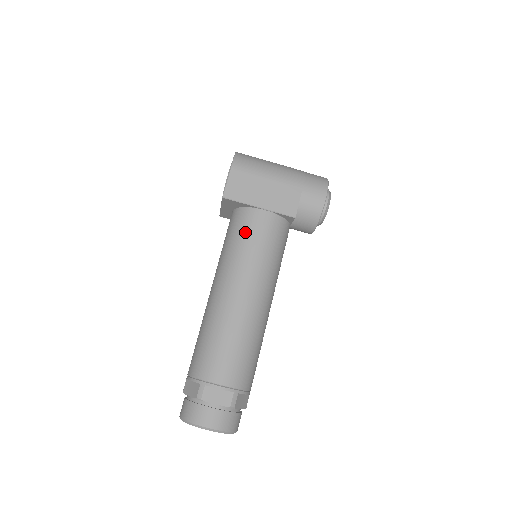
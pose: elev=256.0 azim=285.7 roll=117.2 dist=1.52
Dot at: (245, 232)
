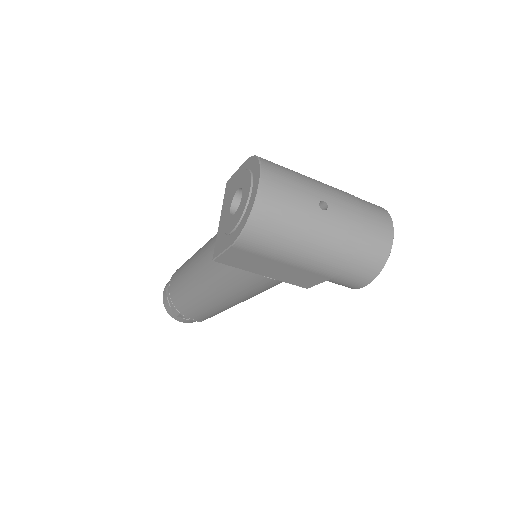
Dot at: (237, 279)
